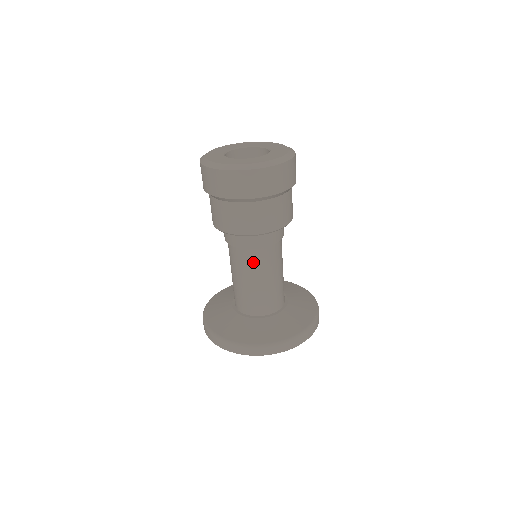
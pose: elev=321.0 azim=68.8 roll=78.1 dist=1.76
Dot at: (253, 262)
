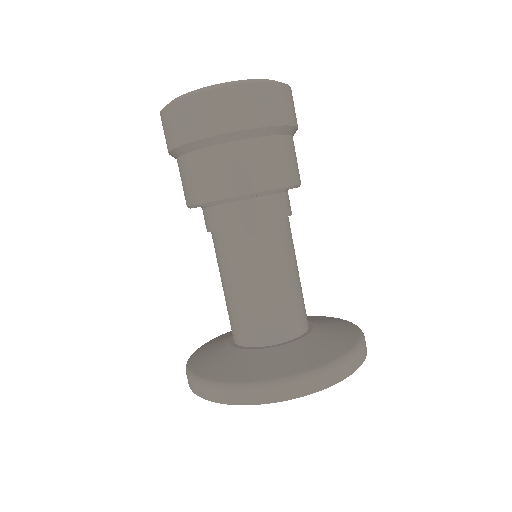
Dot at: (246, 251)
